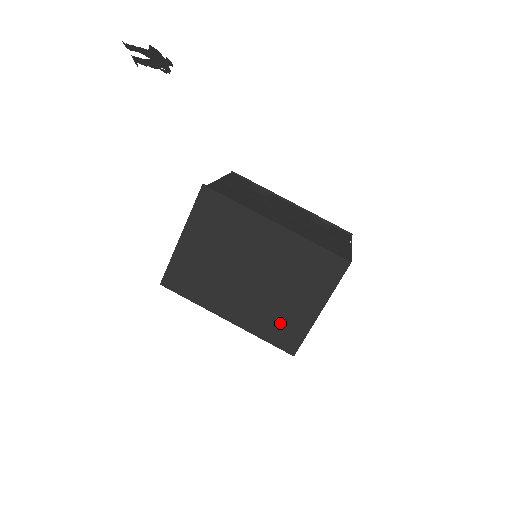
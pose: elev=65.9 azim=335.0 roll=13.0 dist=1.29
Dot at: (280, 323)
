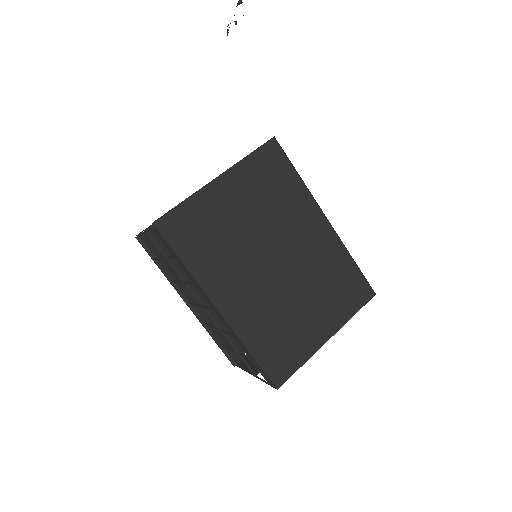
Dot at: (281, 338)
